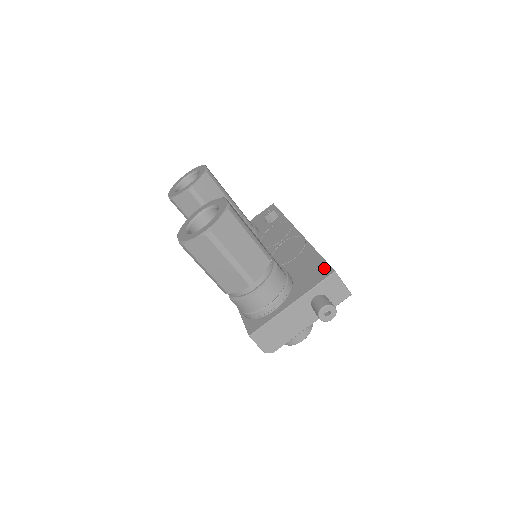
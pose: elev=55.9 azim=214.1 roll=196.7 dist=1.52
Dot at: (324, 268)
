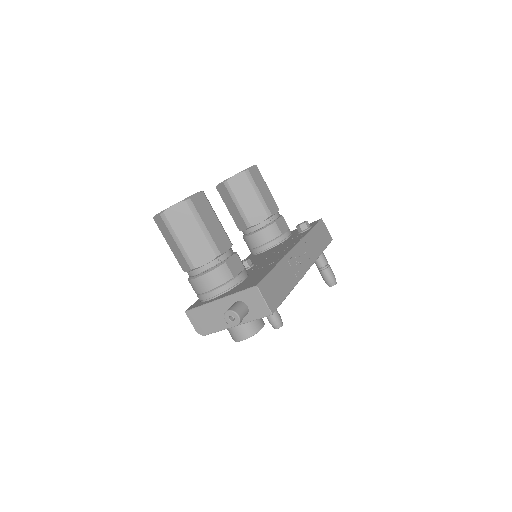
Dot at: (258, 280)
